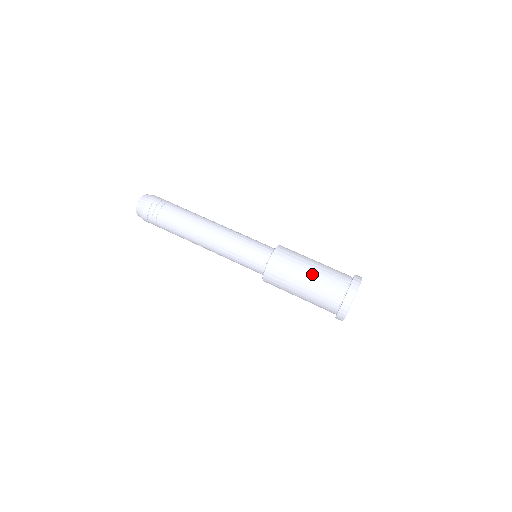
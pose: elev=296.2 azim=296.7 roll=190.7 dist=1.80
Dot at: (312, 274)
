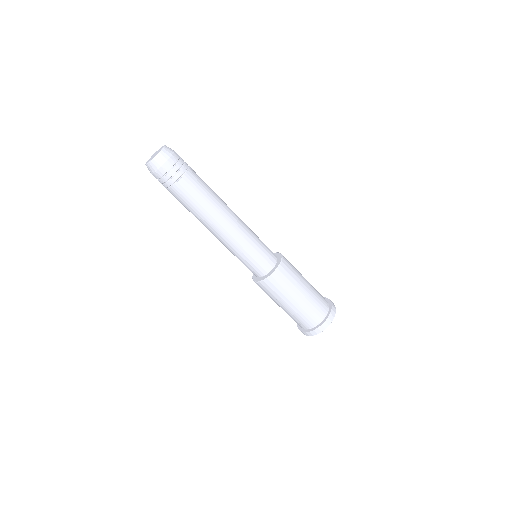
Dot at: (285, 309)
